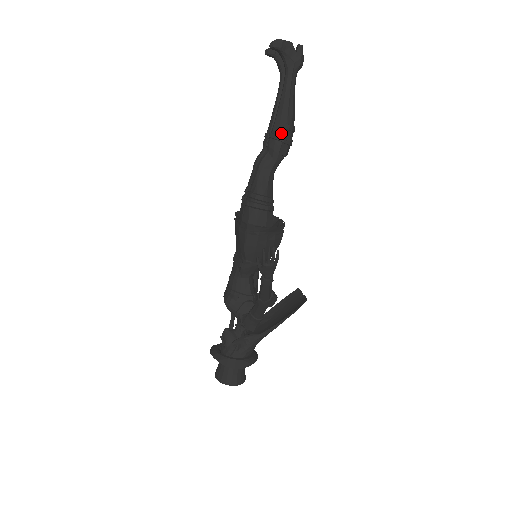
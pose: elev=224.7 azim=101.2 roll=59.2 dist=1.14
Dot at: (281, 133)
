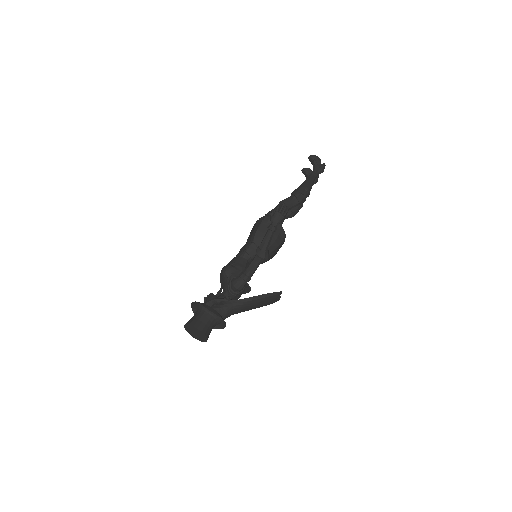
Dot at: (302, 190)
